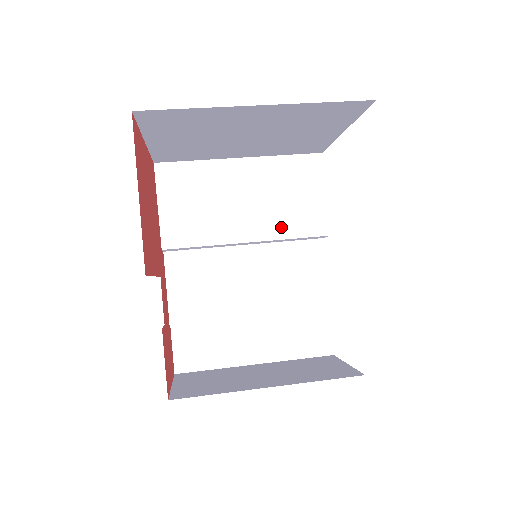
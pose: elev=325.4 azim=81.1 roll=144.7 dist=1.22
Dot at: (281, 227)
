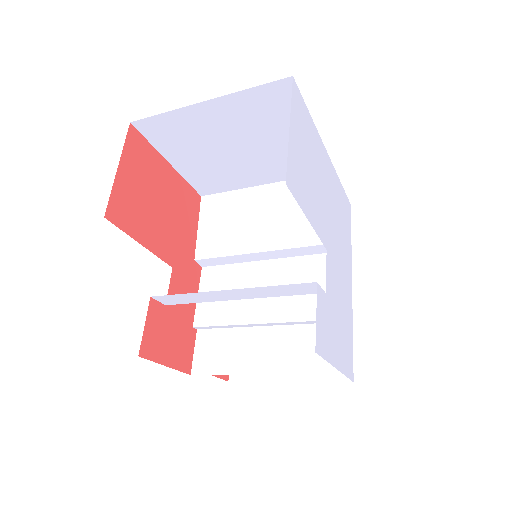
Dot at: (292, 237)
